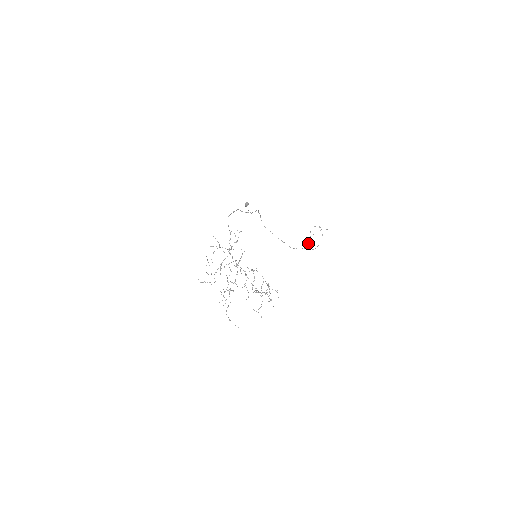
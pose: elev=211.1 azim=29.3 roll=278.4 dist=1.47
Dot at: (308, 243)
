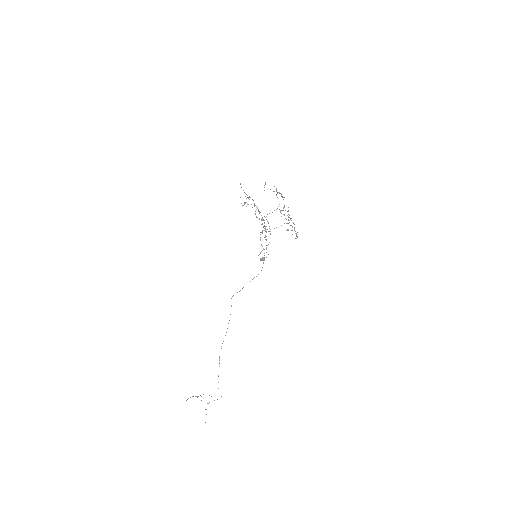
Dot at: (192, 396)
